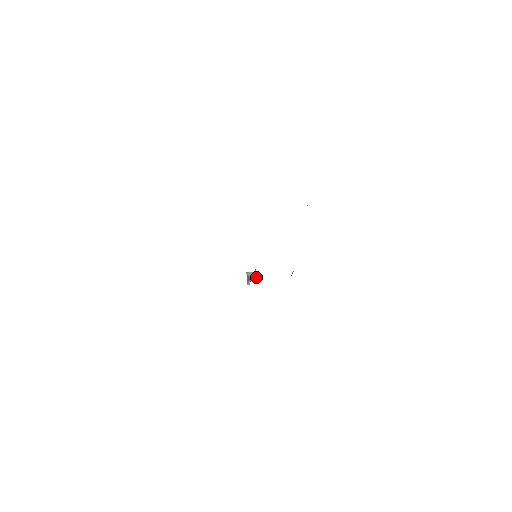
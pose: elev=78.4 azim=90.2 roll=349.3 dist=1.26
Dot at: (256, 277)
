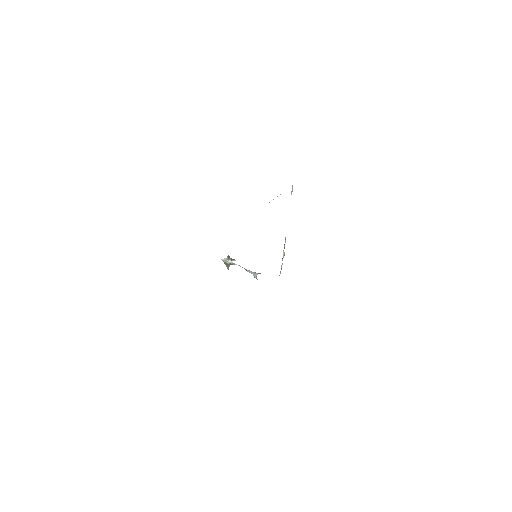
Dot at: (232, 260)
